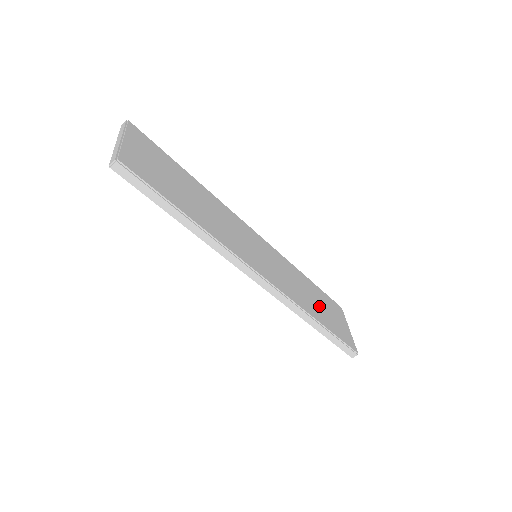
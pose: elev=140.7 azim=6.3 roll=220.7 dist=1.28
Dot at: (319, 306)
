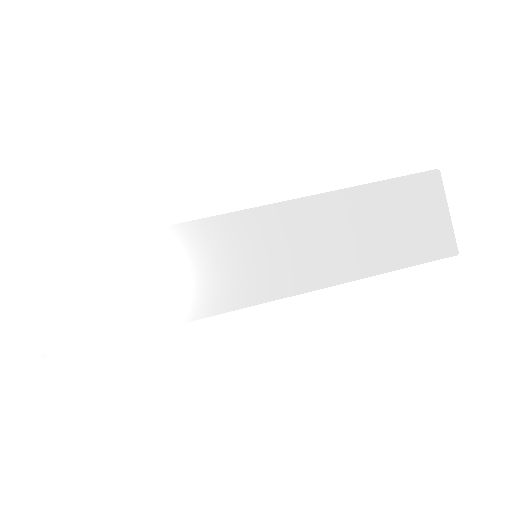
Dot at: (378, 234)
